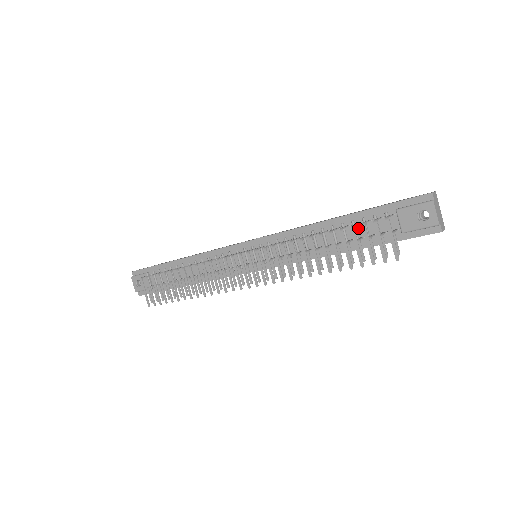
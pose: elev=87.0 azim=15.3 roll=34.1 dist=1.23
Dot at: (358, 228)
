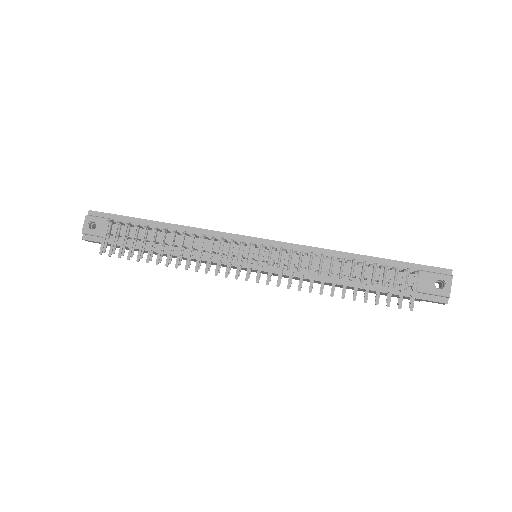
Dot at: (377, 272)
